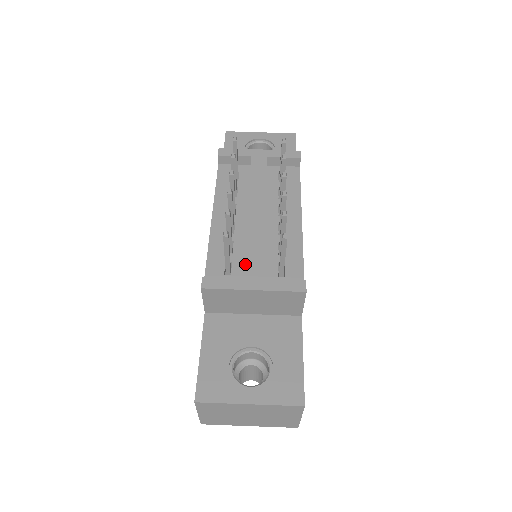
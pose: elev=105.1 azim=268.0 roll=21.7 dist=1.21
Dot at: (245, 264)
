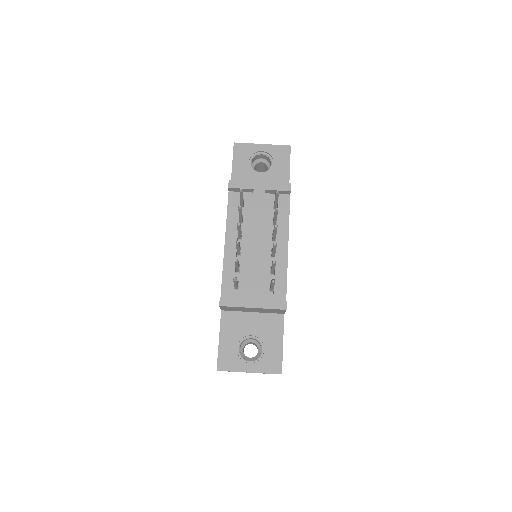
Dot at: (248, 288)
